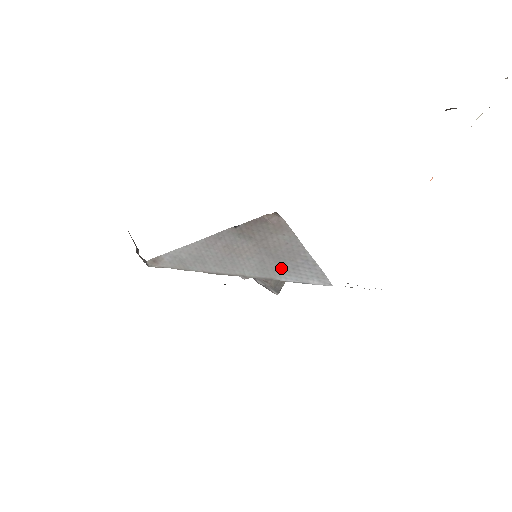
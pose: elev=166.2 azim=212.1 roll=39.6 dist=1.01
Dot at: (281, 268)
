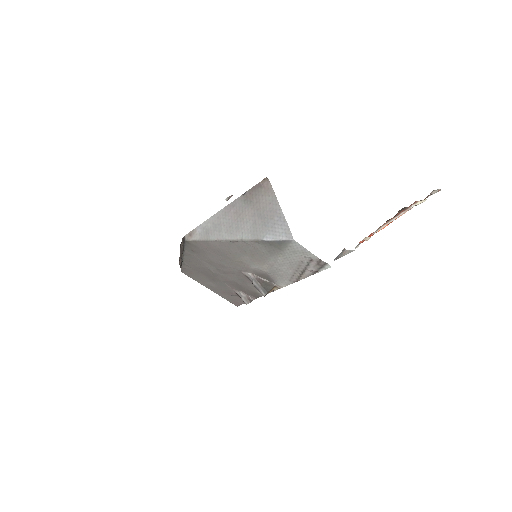
Dot at: (265, 228)
